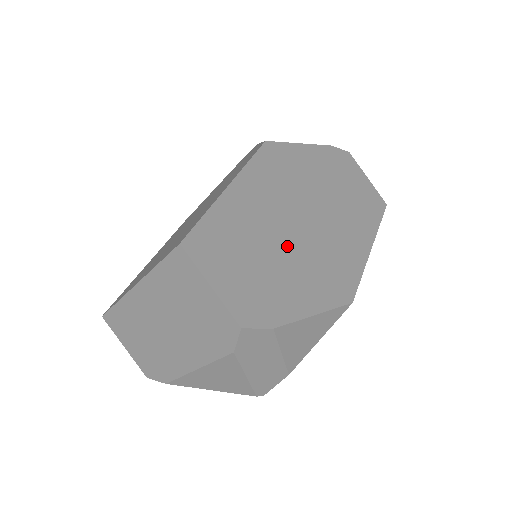
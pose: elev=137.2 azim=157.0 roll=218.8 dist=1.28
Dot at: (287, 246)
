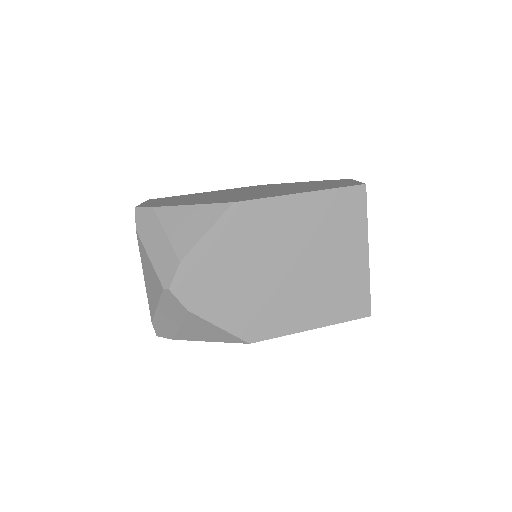
Dot at: occluded
